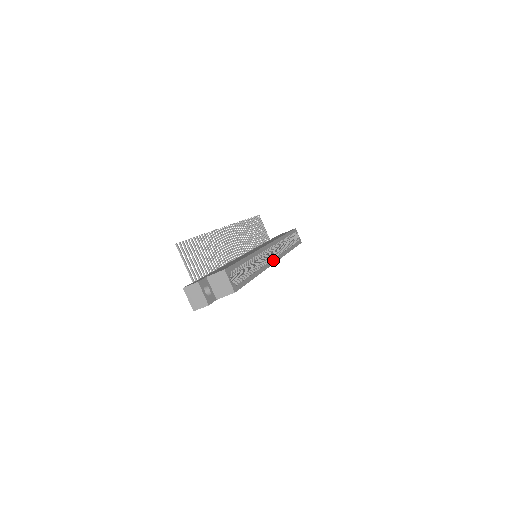
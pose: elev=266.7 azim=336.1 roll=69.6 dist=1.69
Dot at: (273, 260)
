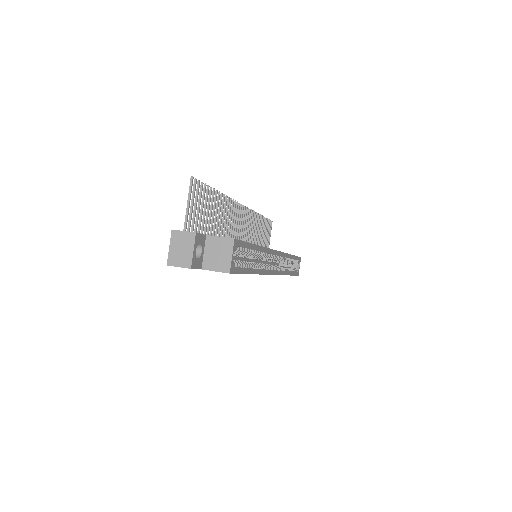
Dot at: (273, 271)
